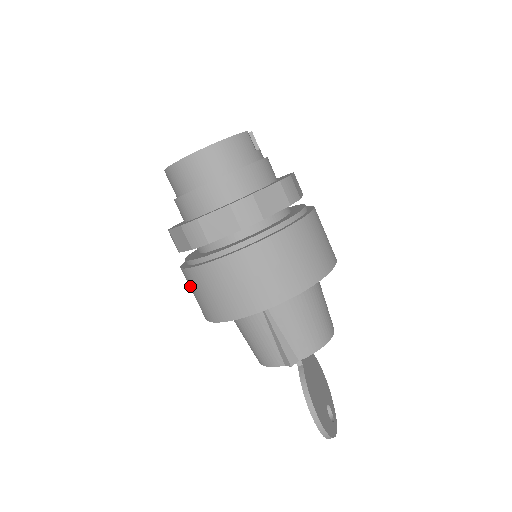
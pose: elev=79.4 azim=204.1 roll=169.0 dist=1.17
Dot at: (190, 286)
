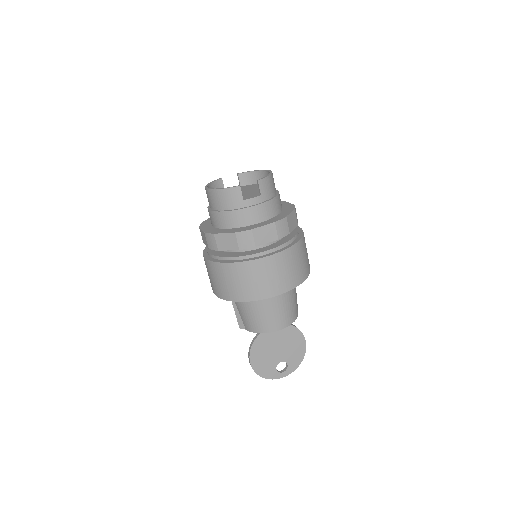
Dot at: occluded
